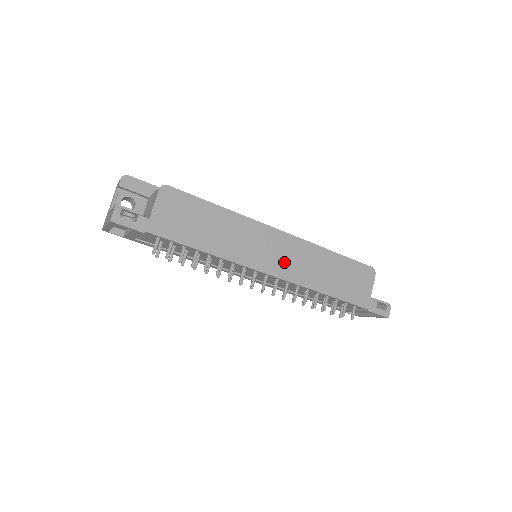
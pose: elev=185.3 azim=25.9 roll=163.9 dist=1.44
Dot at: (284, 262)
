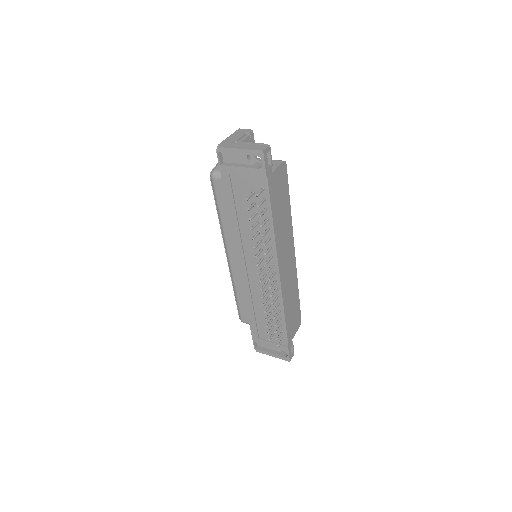
Dot at: (286, 273)
